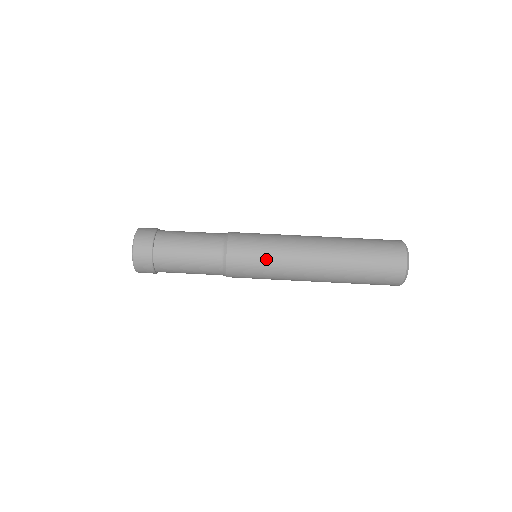
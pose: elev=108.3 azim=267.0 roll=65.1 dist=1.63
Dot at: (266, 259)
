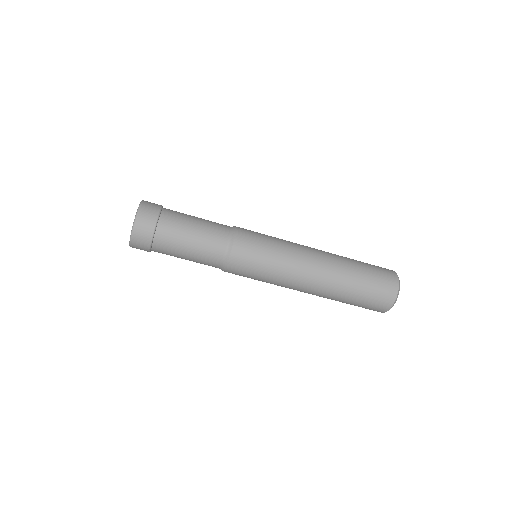
Dot at: (267, 269)
